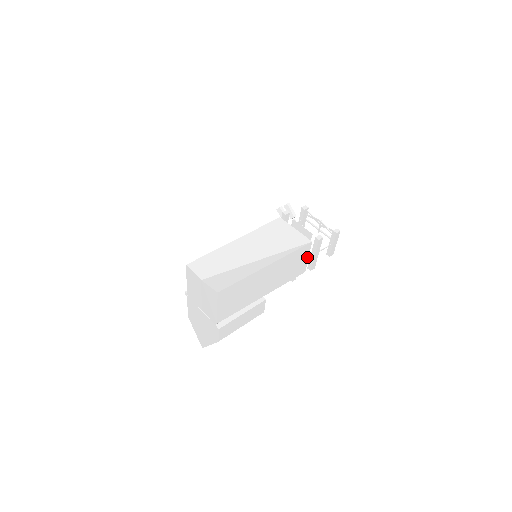
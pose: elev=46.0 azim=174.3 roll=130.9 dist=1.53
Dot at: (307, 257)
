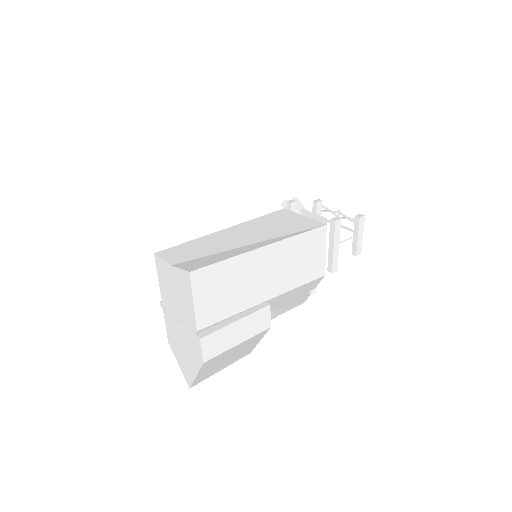
Dot at: (323, 250)
